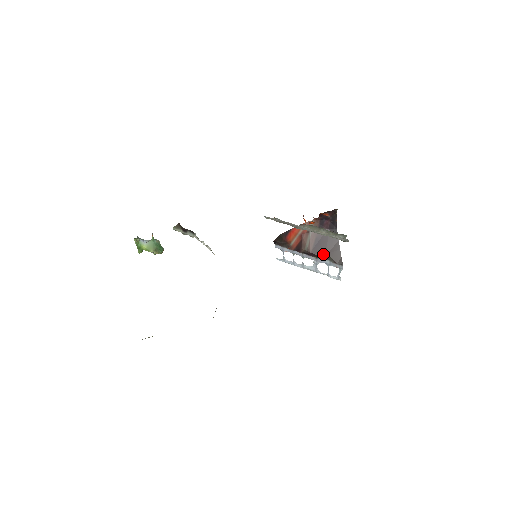
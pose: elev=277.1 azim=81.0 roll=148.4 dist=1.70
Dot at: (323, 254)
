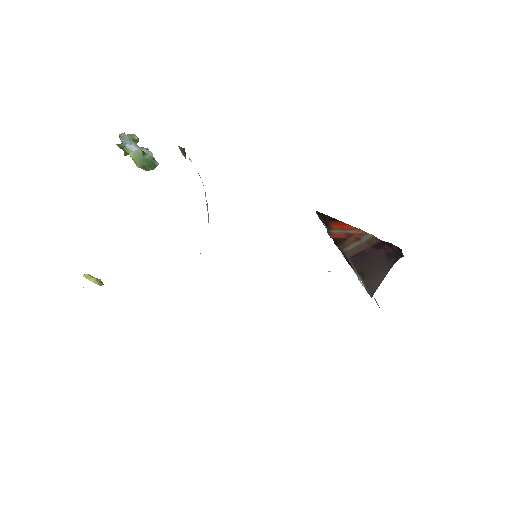
Dot at: (359, 270)
